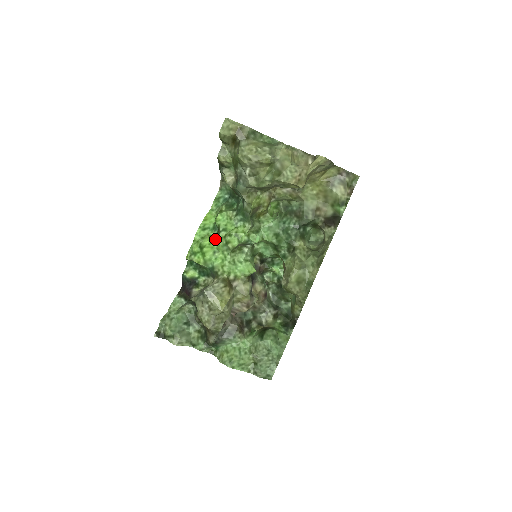
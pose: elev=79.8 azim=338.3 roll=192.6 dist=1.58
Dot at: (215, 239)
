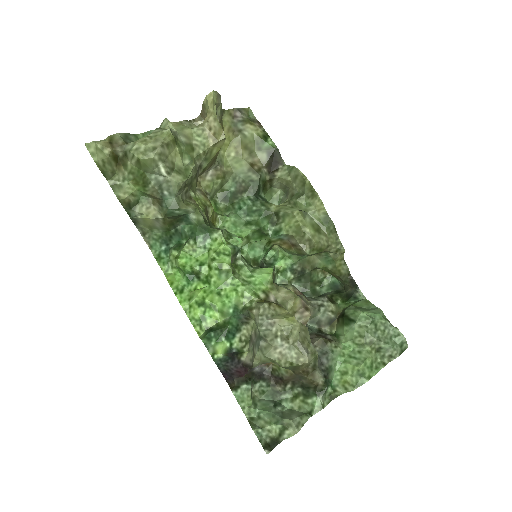
Dot at: (203, 285)
